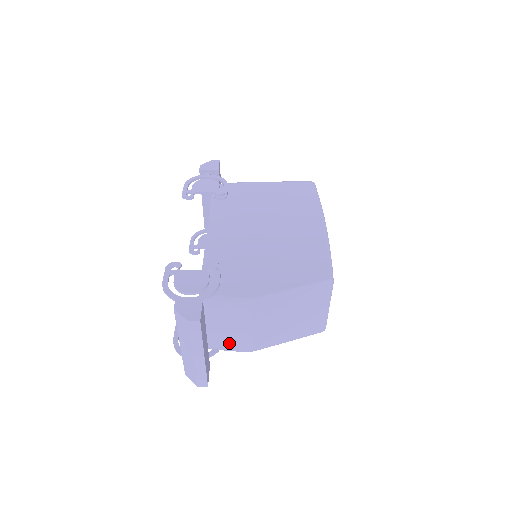
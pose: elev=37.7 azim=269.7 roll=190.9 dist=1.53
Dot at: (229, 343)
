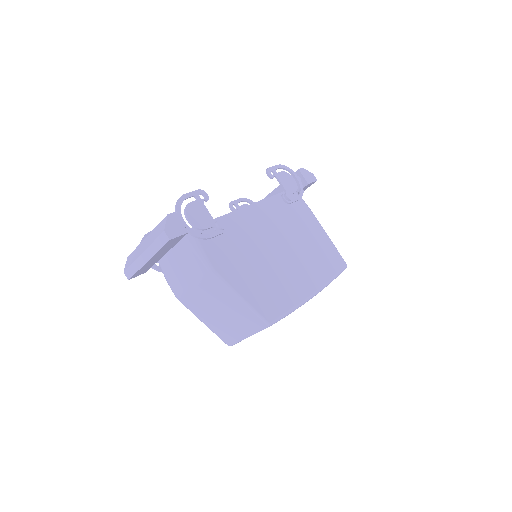
Dot at: (172, 276)
